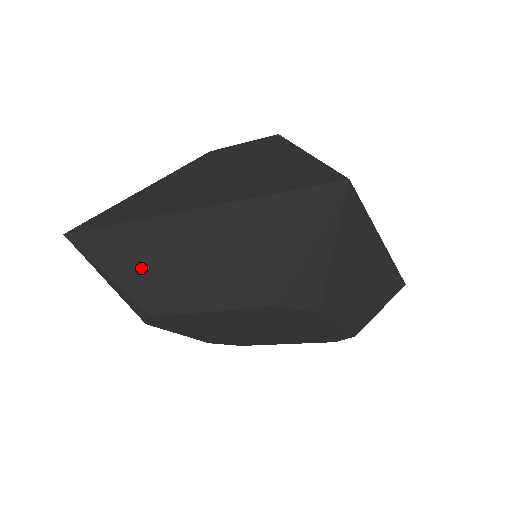
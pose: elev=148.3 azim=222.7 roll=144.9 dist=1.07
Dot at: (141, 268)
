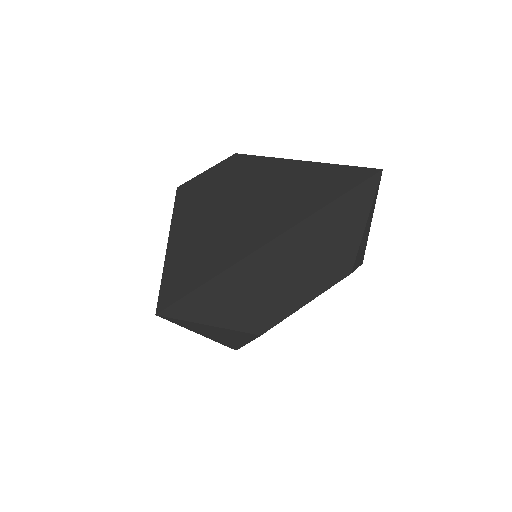
Dot at: (245, 302)
